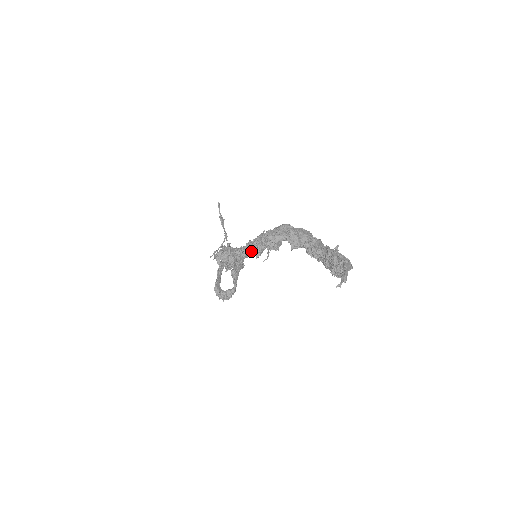
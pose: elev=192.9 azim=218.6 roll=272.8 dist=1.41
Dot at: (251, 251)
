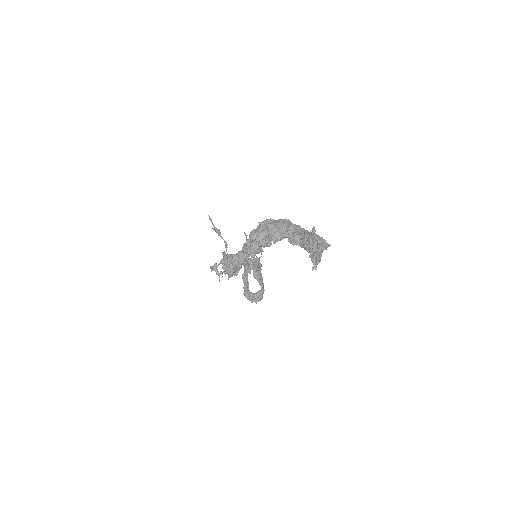
Dot at: (246, 253)
